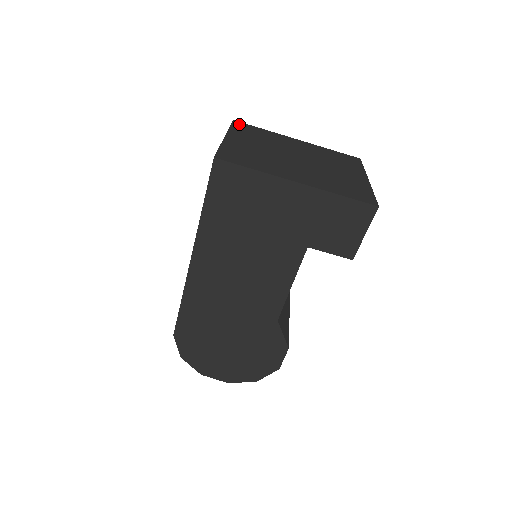
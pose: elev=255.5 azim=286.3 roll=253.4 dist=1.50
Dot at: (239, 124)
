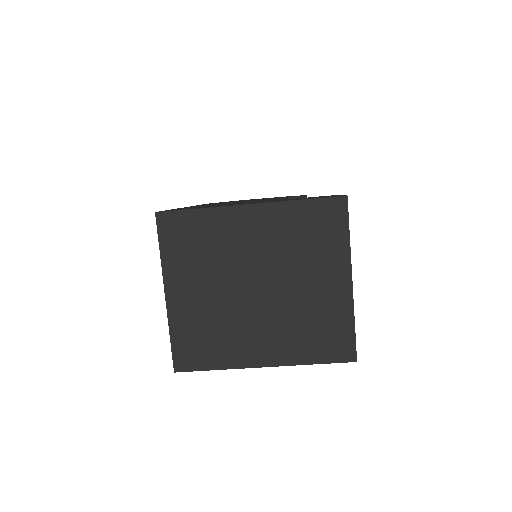
Dot at: (166, 225)
